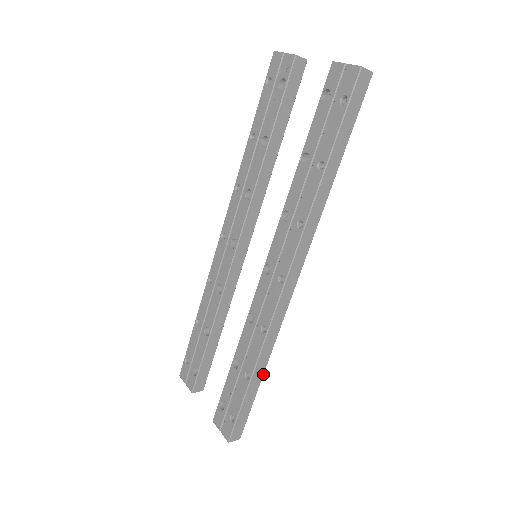
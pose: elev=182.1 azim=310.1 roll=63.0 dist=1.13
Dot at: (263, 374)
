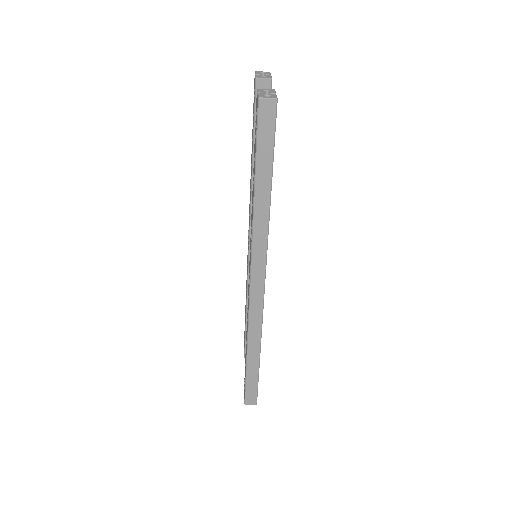
Dot at: (259, 357)
